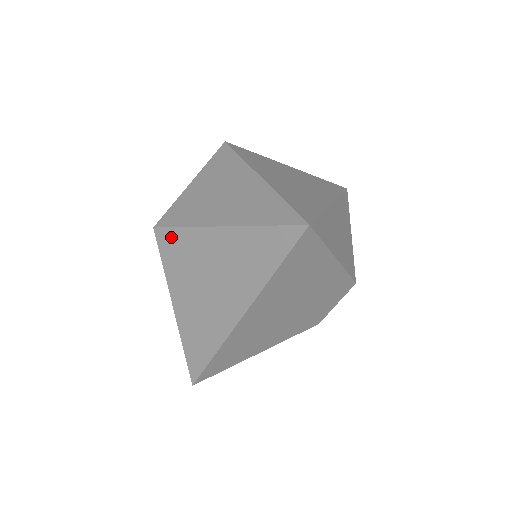
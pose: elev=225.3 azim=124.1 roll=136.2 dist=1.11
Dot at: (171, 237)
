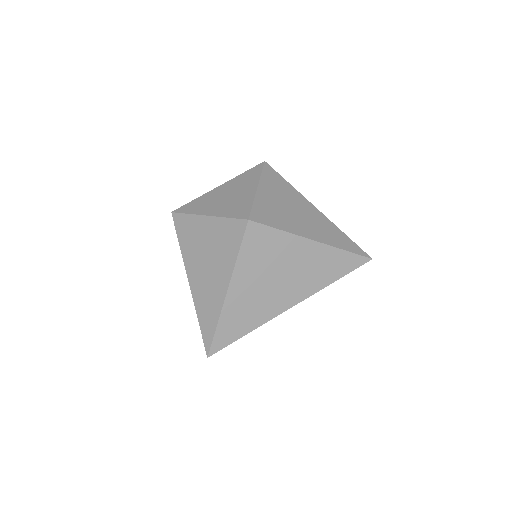
Dot at: (263, 233)
